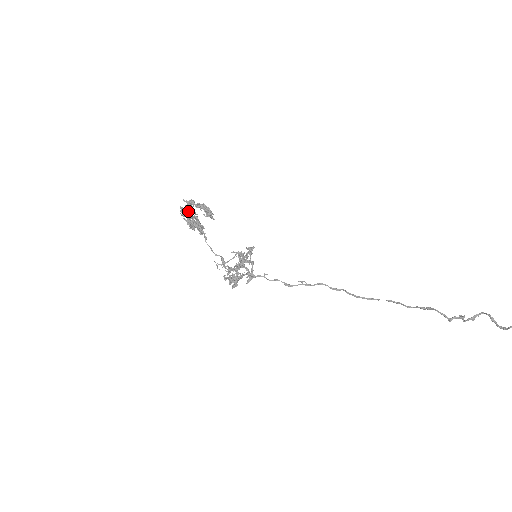
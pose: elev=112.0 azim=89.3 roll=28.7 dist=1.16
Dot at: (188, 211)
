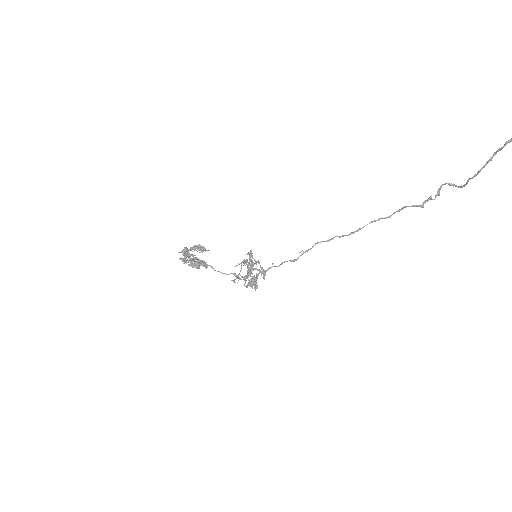
Dot at: occluded
